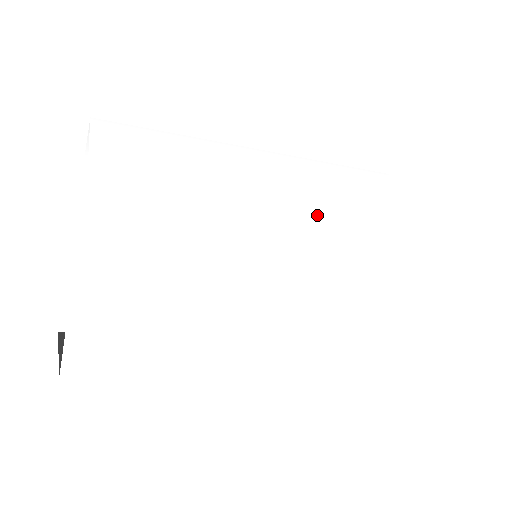
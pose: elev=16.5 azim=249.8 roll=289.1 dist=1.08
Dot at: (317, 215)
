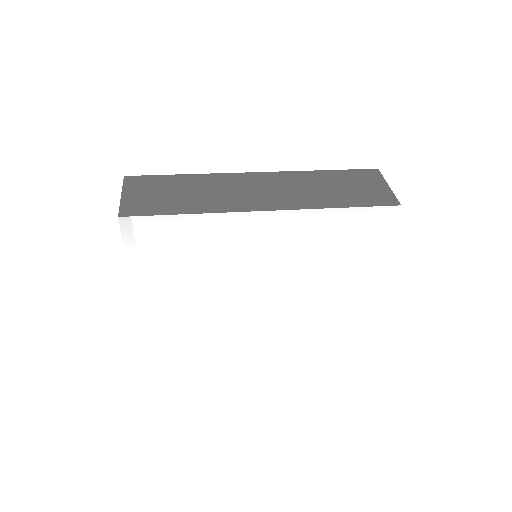
Dot at: (302, 260)
